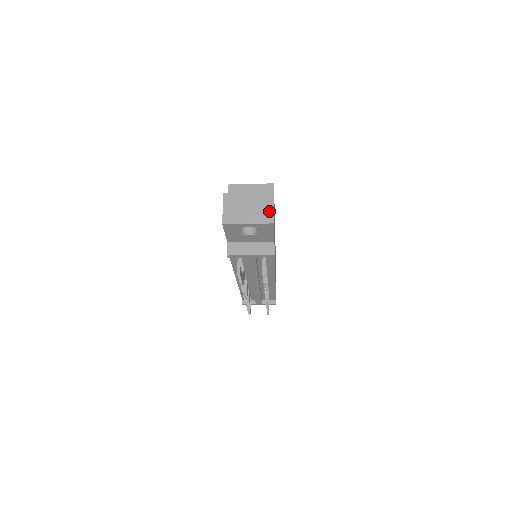
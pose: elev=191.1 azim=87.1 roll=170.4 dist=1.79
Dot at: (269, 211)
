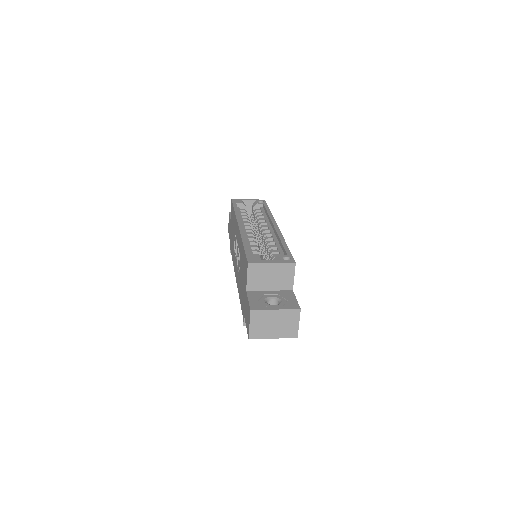
Dot at: (294, 327)
